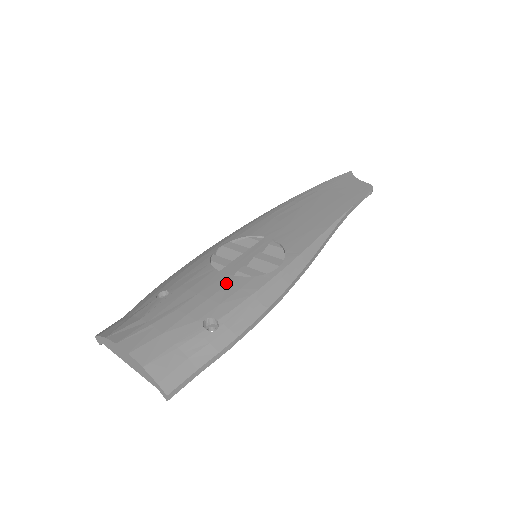
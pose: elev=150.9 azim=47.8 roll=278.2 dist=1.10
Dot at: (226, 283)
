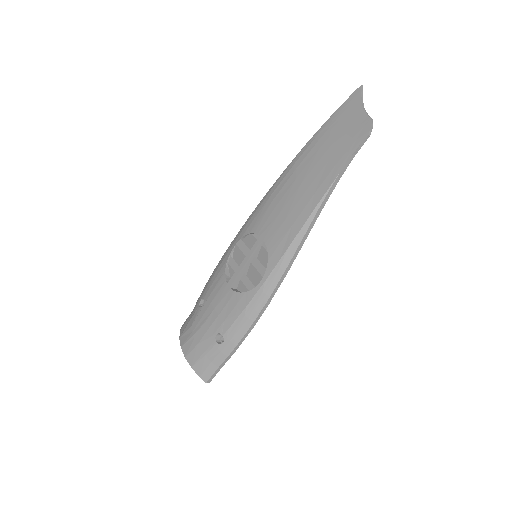
Dot at: (228, 299)
